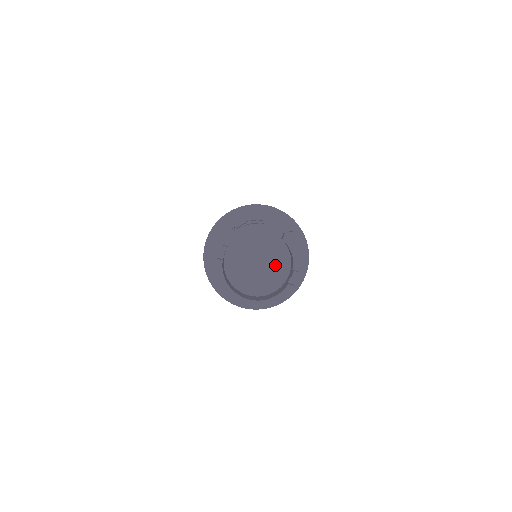
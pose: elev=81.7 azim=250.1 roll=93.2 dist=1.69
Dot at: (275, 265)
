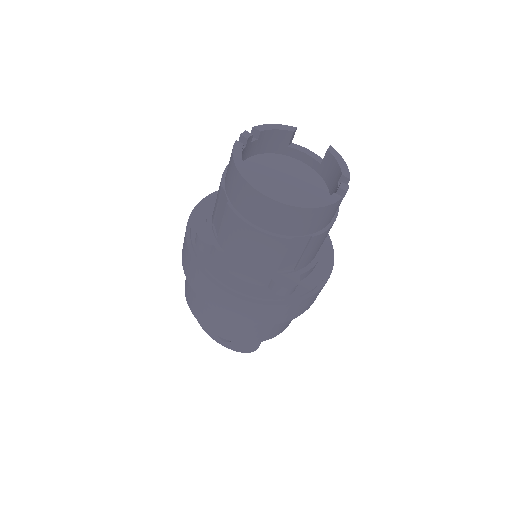
Dot at: (307, 195)
